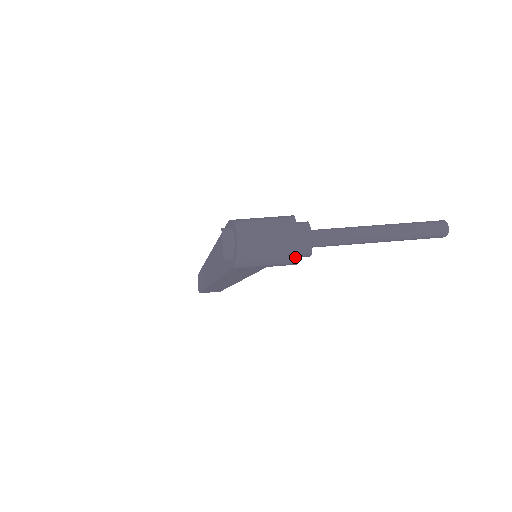
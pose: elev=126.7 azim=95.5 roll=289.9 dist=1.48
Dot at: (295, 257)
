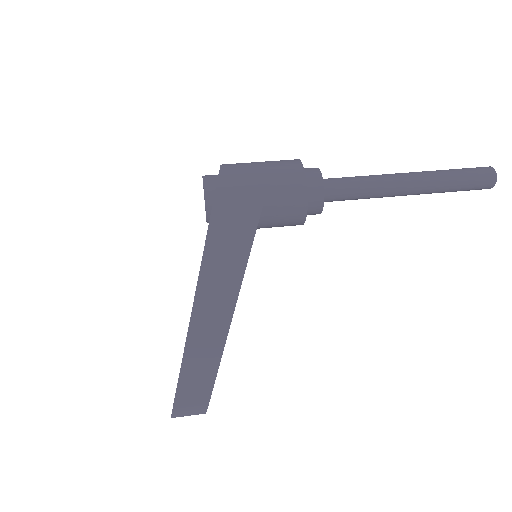
Dot at: (299, 172)
